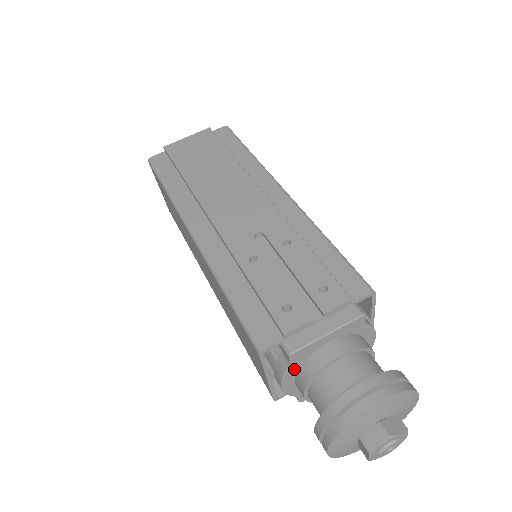
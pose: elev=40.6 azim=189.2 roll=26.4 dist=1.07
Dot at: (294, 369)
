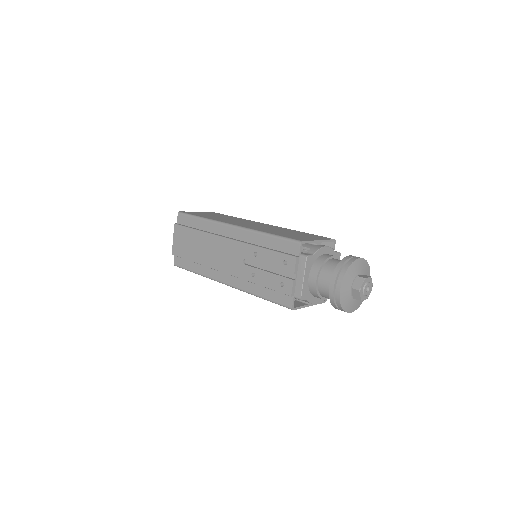
Dot at: (311, 297)
